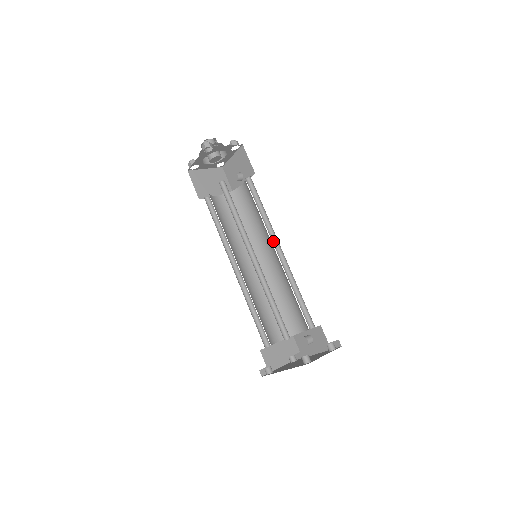
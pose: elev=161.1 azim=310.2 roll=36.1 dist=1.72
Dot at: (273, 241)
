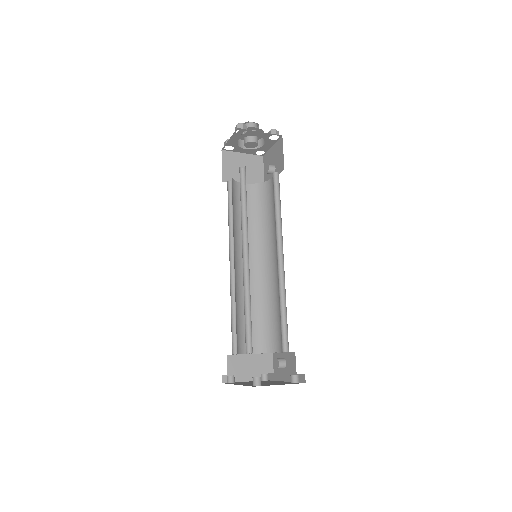
Dot at: (278, 246)
